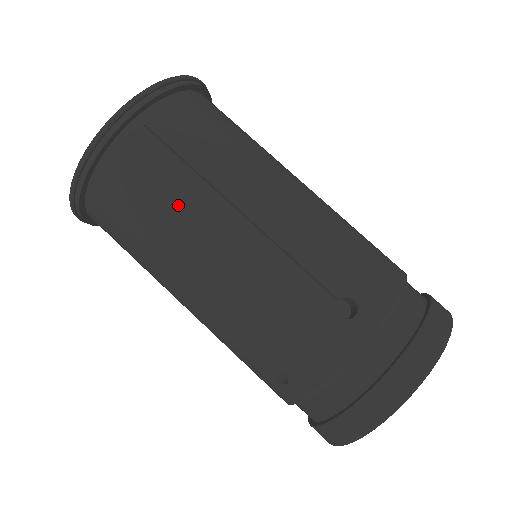
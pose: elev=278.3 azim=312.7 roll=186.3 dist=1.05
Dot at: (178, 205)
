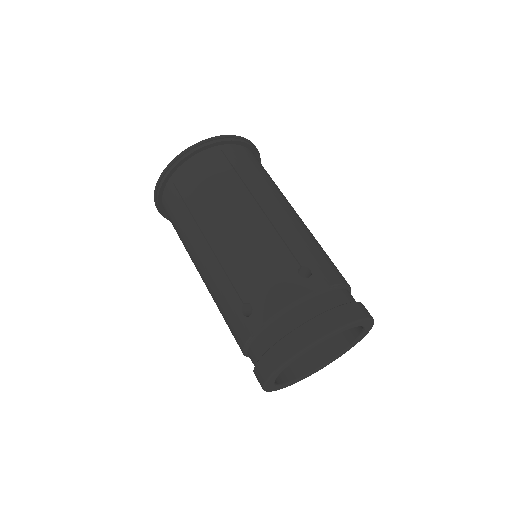
Dot at: (224, 191)
